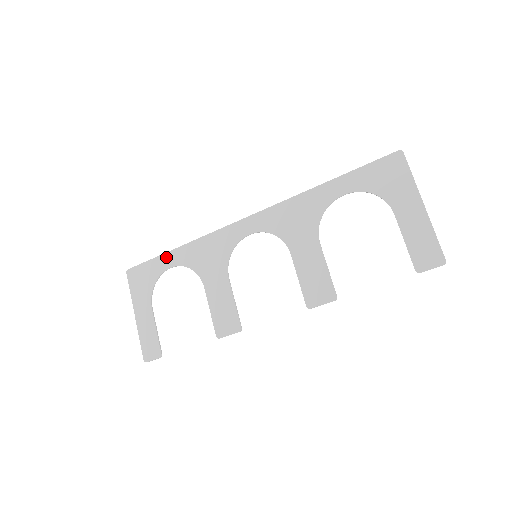
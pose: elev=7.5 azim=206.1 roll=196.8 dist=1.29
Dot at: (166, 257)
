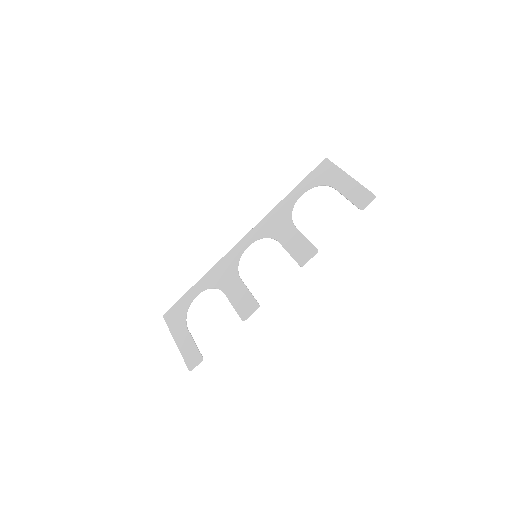
Dot at: (192, 290)
